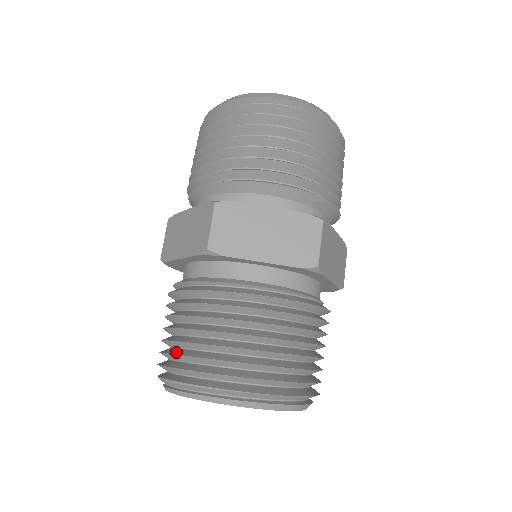
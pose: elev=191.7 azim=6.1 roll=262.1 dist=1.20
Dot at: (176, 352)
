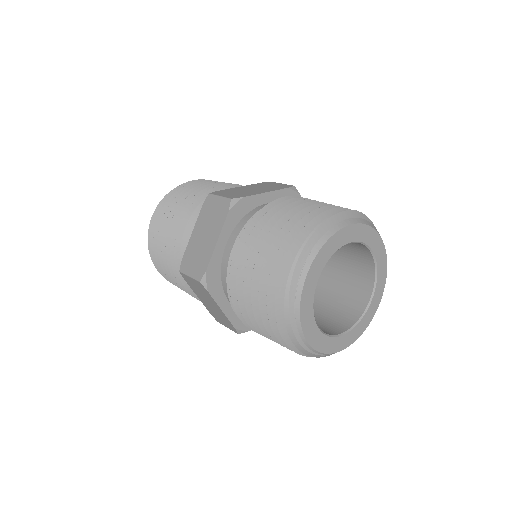
Dot at: (278, 252)
